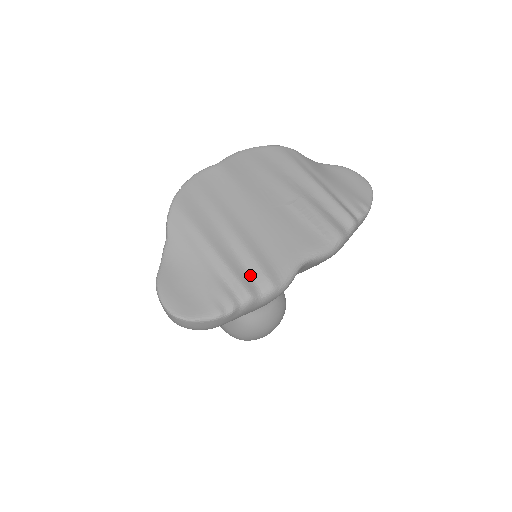
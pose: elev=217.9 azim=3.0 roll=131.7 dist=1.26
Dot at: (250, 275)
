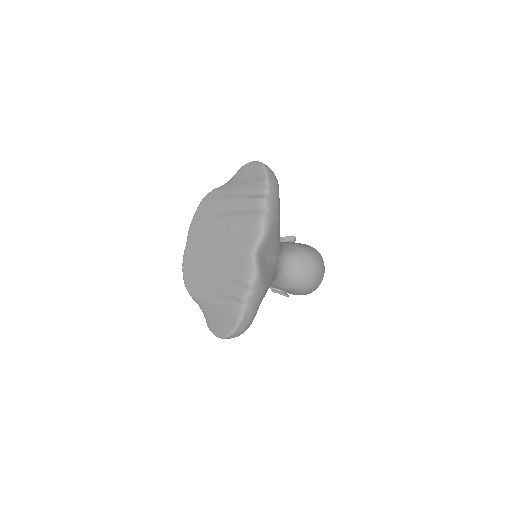
Dot at: (237, 287)
